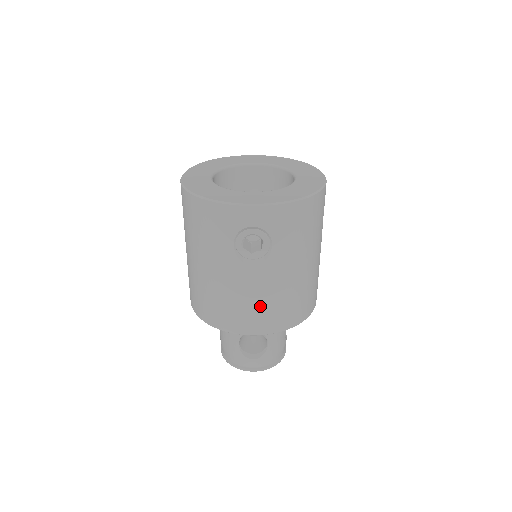
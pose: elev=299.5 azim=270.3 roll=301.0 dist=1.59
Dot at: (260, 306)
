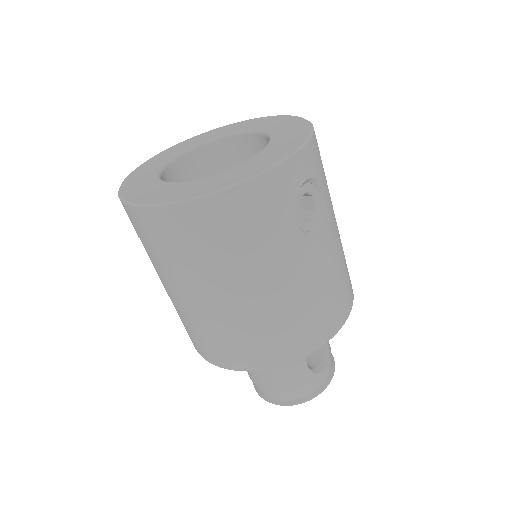
Dot at: (338, 282)
